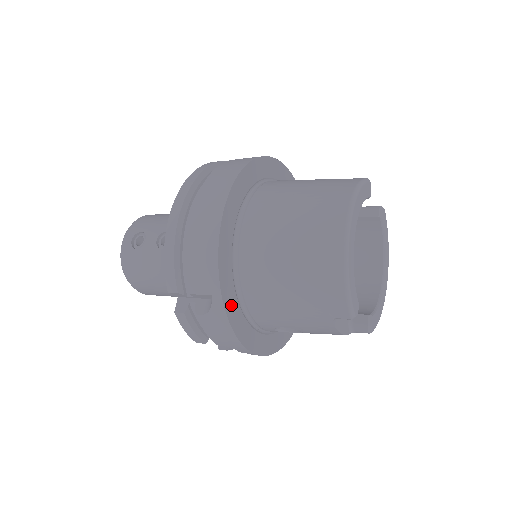
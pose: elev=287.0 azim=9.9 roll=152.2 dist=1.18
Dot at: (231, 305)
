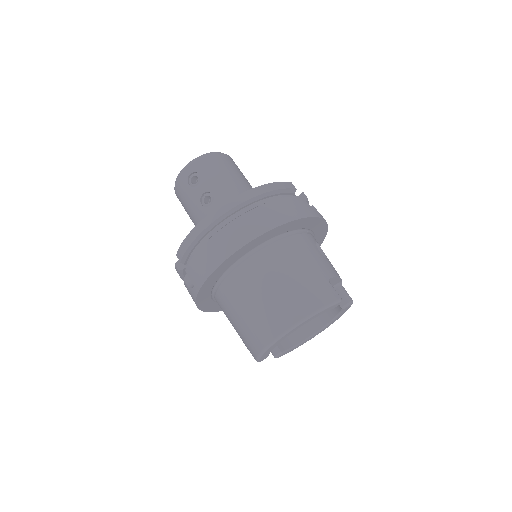
Dot at: (203, 295)
